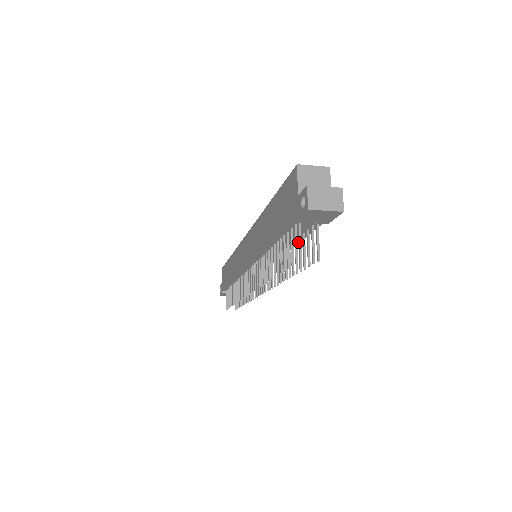
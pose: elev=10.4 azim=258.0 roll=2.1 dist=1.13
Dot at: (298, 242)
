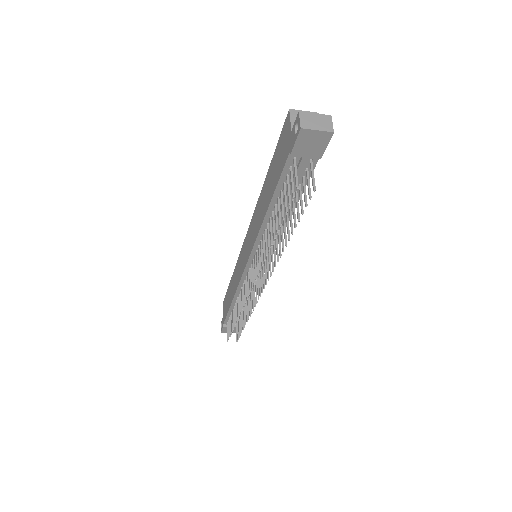
Dot at: (295, 206)
